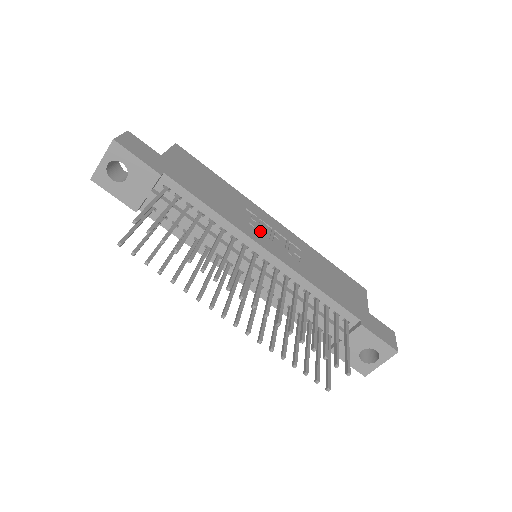
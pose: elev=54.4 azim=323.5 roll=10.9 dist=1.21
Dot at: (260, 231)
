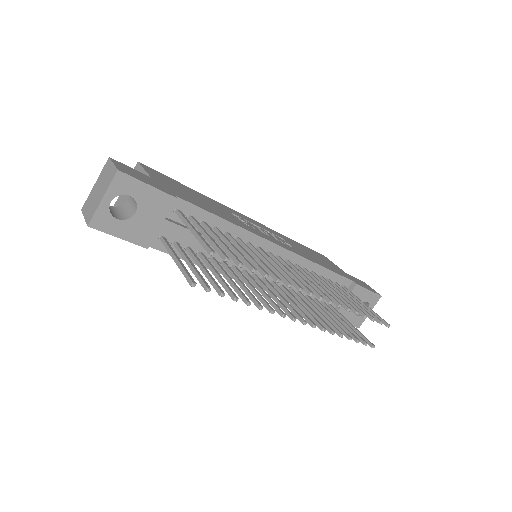
Dot at: (257, 230)
